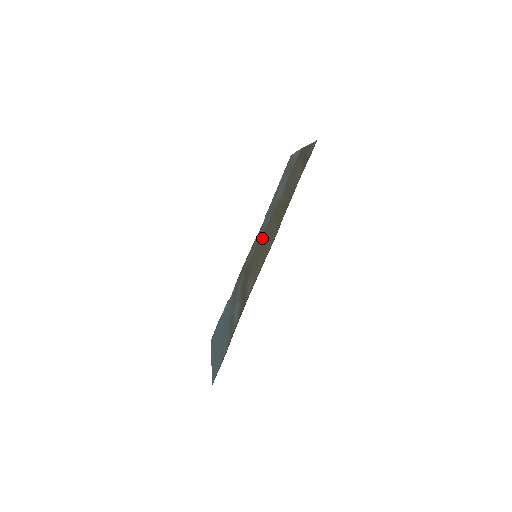
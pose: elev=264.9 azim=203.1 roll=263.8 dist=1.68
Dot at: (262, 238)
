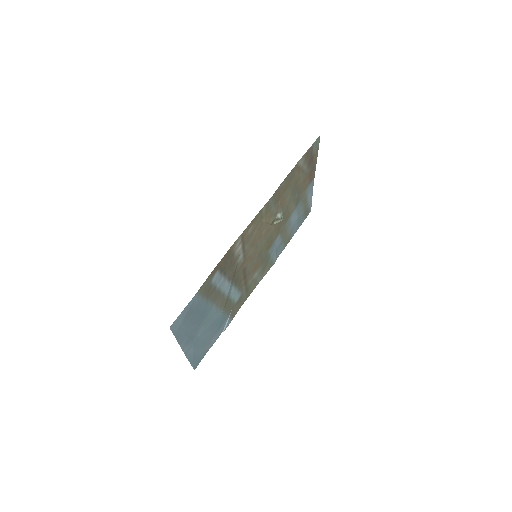
Dot at: (266, 247)
